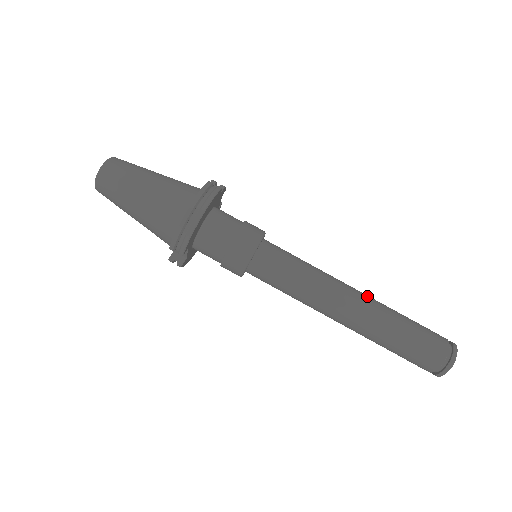
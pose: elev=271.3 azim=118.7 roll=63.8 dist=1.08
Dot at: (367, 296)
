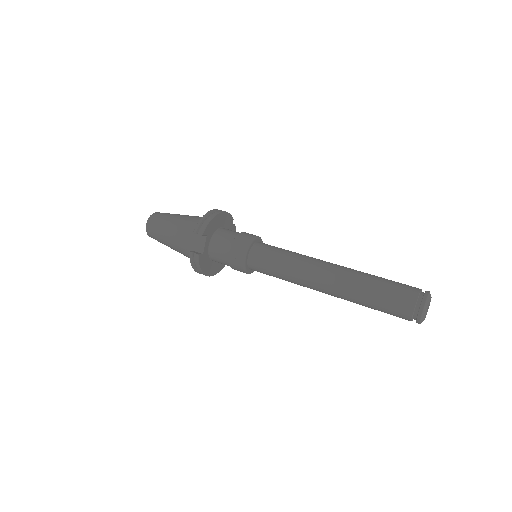
Dot at: occluded
